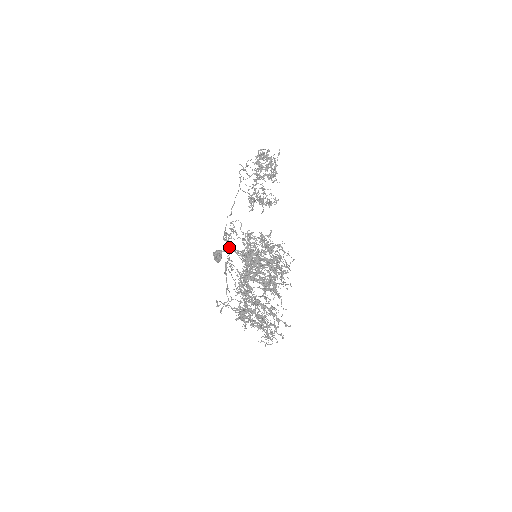
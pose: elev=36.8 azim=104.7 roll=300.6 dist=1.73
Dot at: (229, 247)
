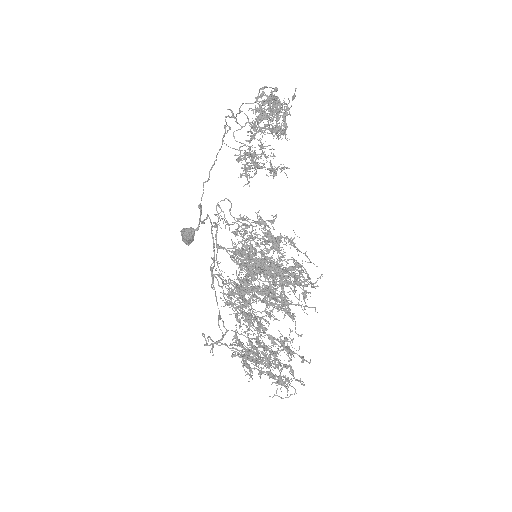
Dot at: (218, 247)
